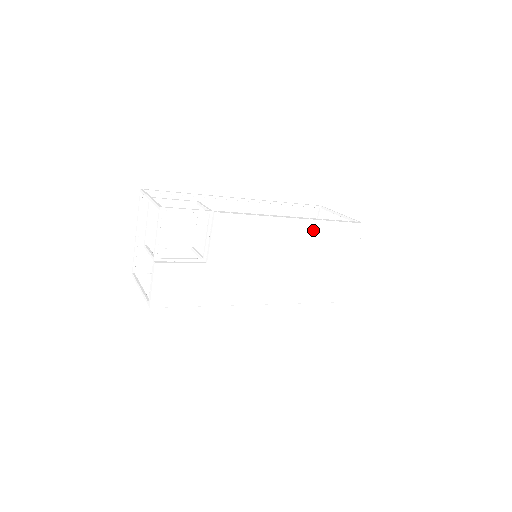
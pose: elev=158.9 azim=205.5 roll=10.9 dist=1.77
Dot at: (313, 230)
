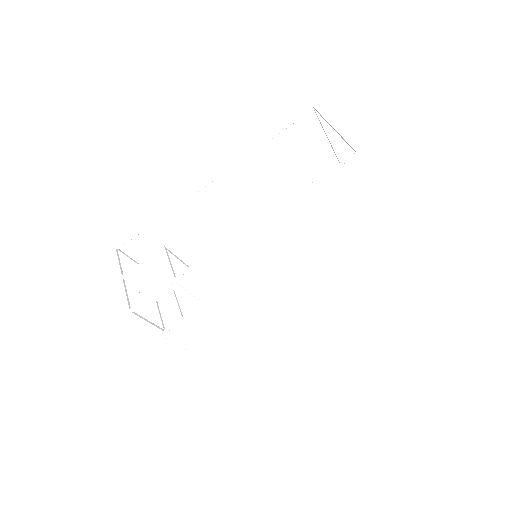
Dot at: (297, 212)
